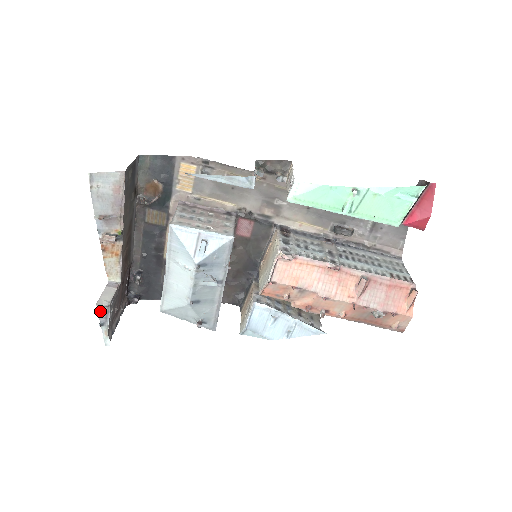
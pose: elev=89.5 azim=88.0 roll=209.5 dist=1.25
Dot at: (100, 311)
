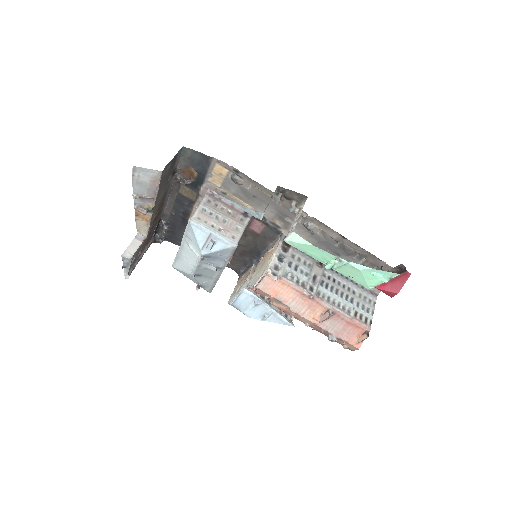
Dot at: (124, 259)
